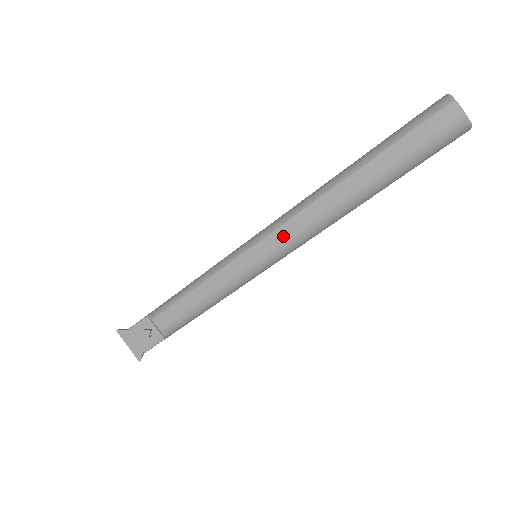
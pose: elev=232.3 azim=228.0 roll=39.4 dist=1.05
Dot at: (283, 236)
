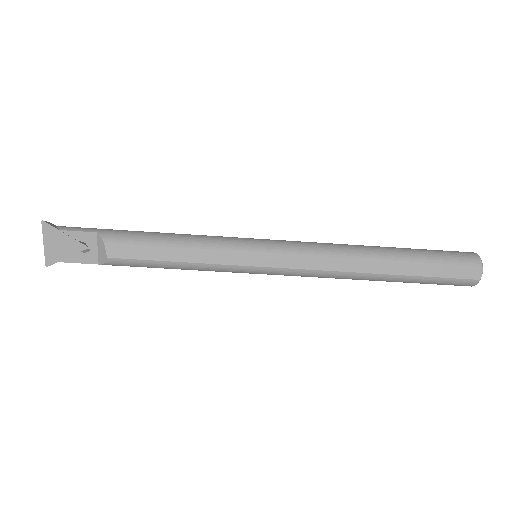
Dot at: (301, 264)
